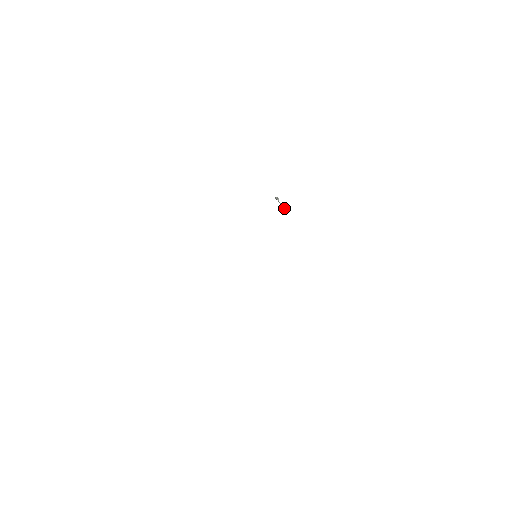
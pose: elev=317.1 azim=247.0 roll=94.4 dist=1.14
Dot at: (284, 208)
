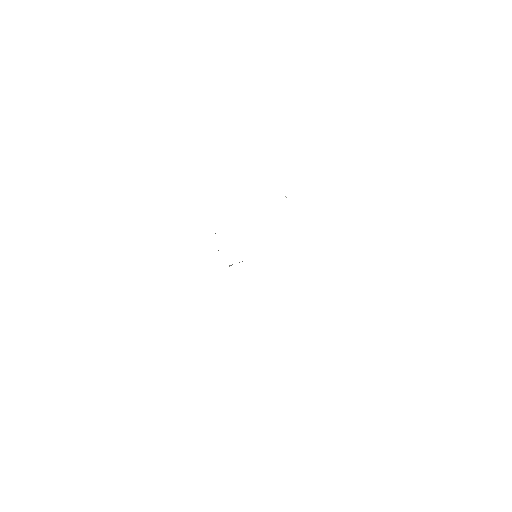
Dot at: occluded
